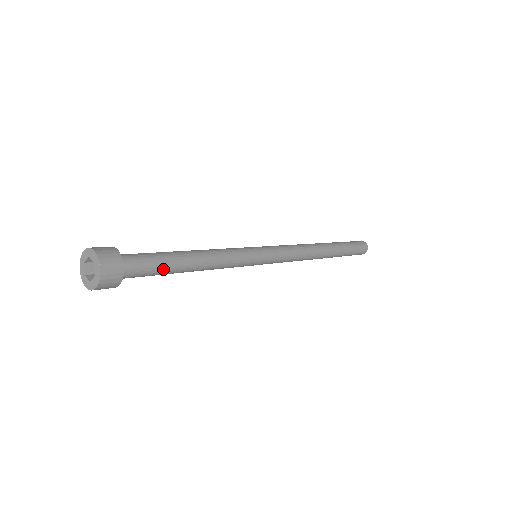
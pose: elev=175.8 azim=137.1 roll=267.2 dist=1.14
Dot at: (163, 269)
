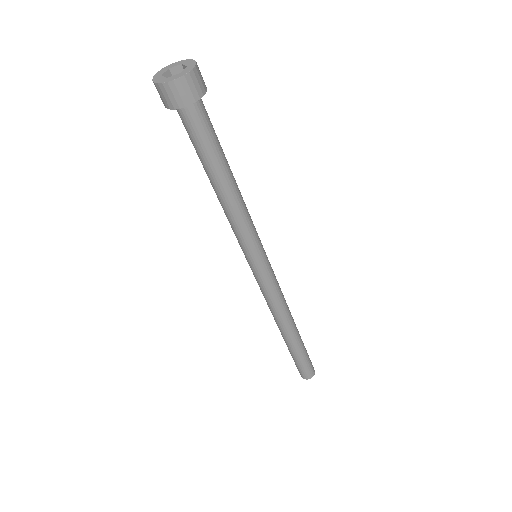
Dot at: (213, 150)
